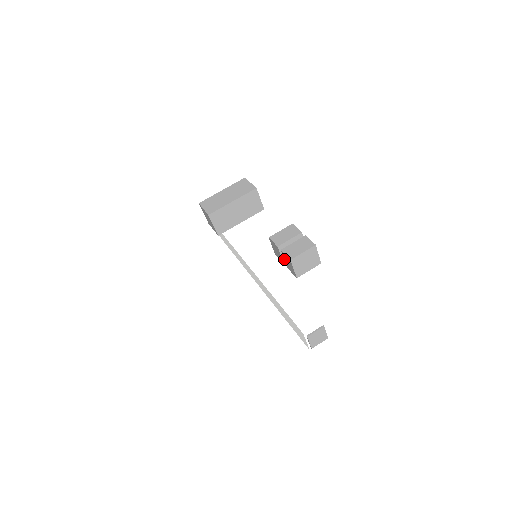
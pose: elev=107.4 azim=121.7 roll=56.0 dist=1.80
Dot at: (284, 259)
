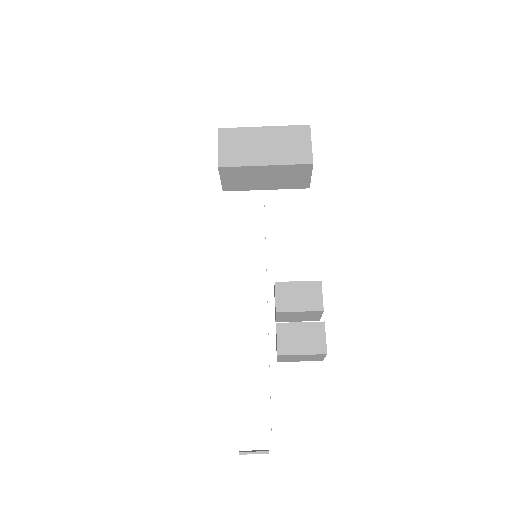
Dot at: occluded
